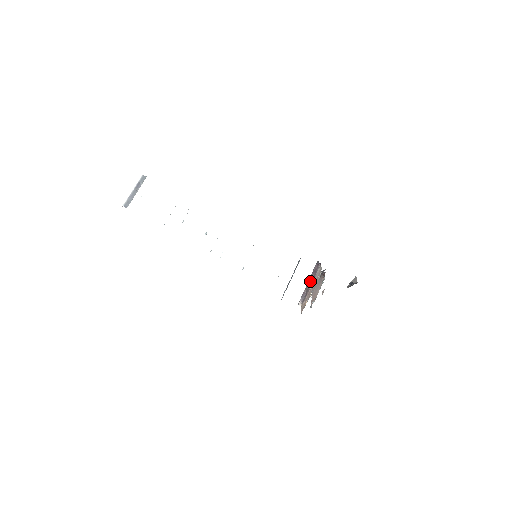
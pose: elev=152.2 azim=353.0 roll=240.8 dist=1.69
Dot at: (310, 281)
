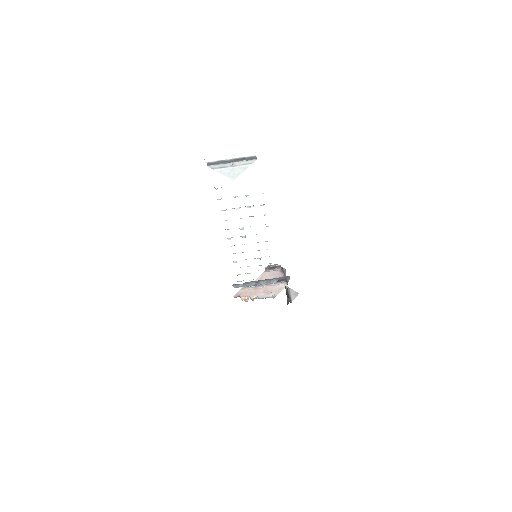
Dot at: occluded
